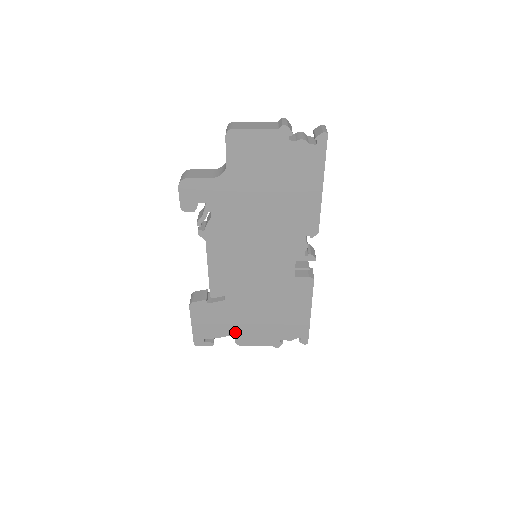
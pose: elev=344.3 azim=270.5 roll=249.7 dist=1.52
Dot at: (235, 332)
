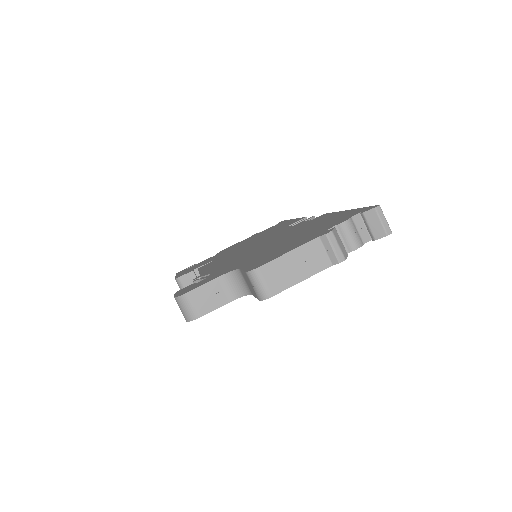
Dot at: occluded
